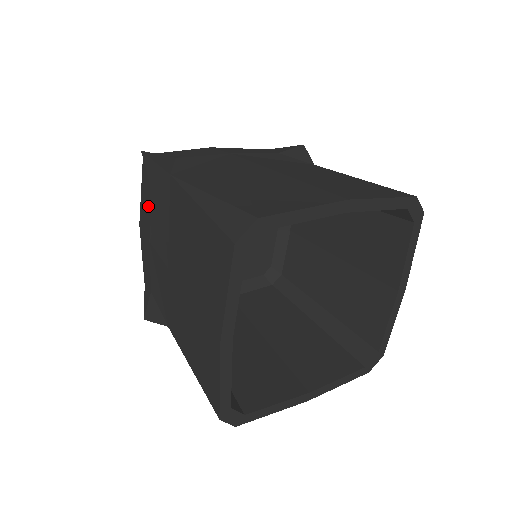
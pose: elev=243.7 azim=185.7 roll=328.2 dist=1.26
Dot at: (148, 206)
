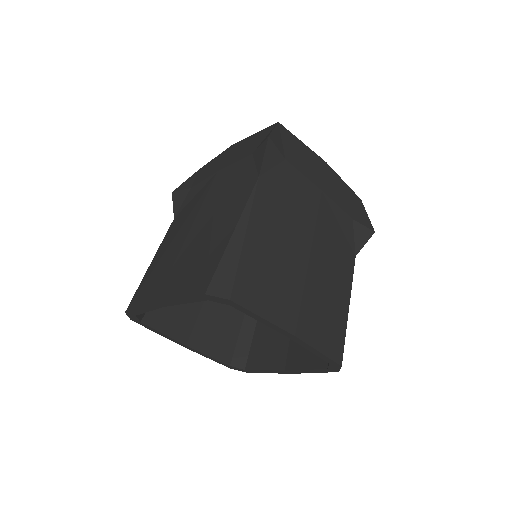
Dot at: occluded
